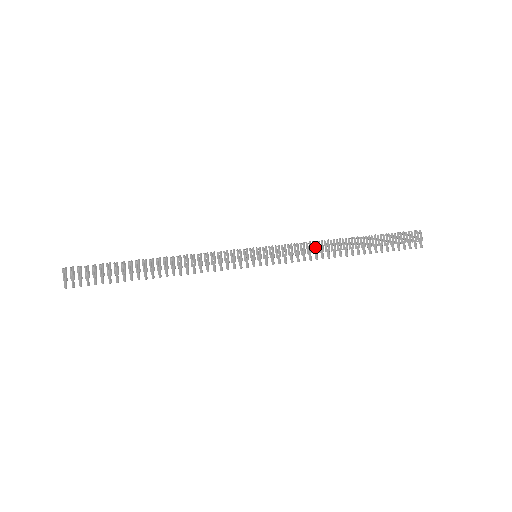
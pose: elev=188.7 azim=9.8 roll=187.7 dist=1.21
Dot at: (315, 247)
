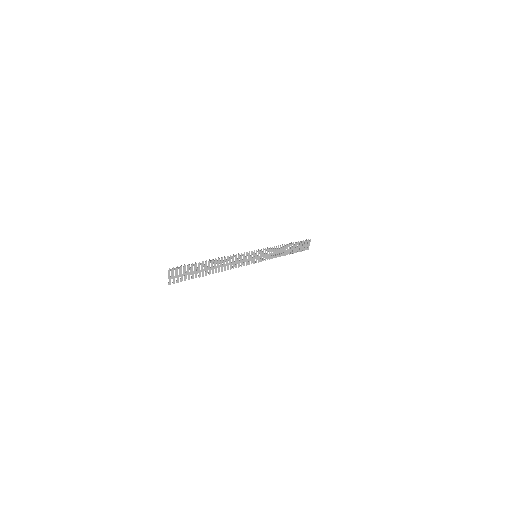
Dot at: (278, 250)
